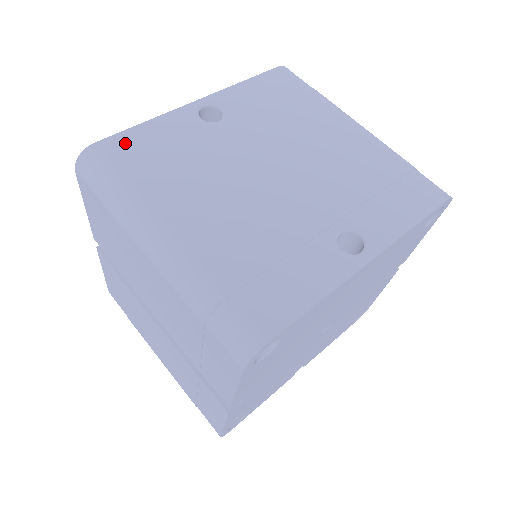
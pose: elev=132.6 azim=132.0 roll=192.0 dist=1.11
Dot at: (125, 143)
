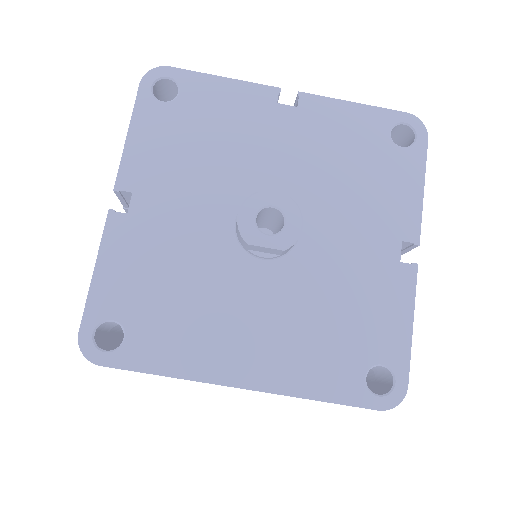
Dot at: occluded
